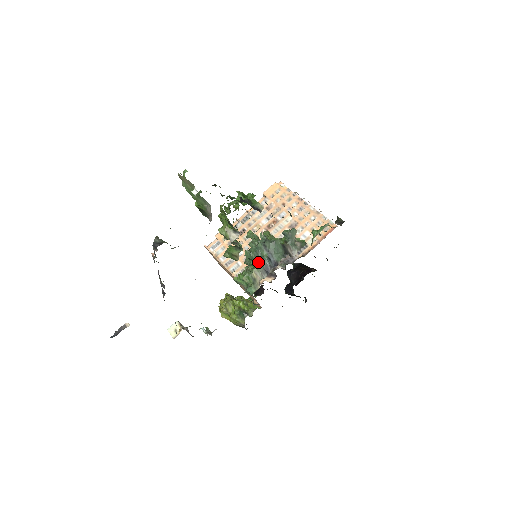
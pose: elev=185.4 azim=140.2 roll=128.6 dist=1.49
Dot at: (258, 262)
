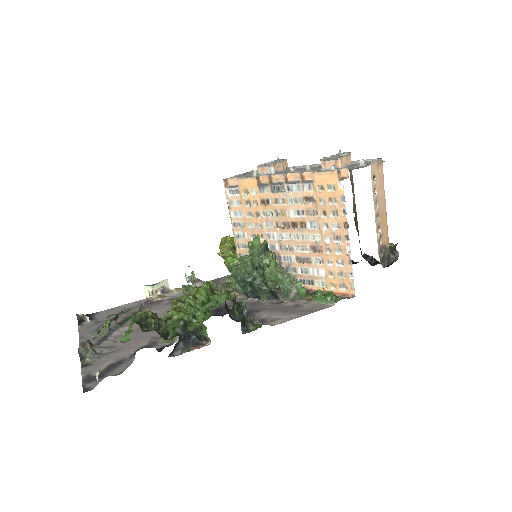
Dot at: (241, 286)
